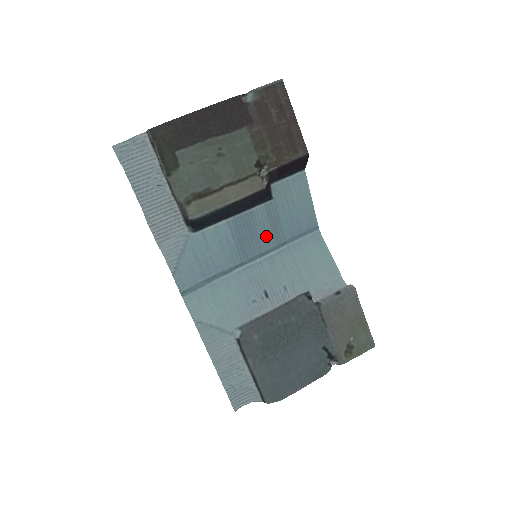
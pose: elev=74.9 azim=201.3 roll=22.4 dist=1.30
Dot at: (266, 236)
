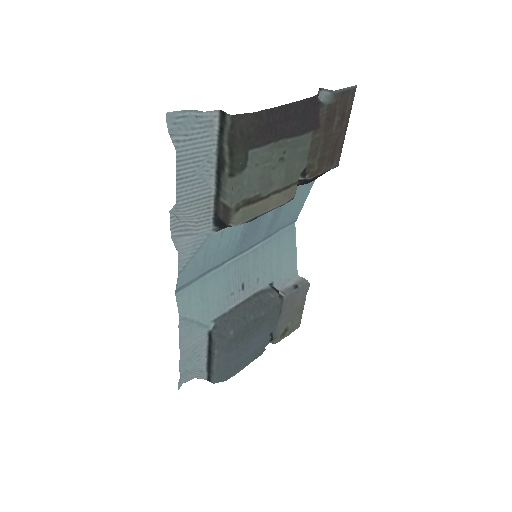
Dot at: (262, 231)
